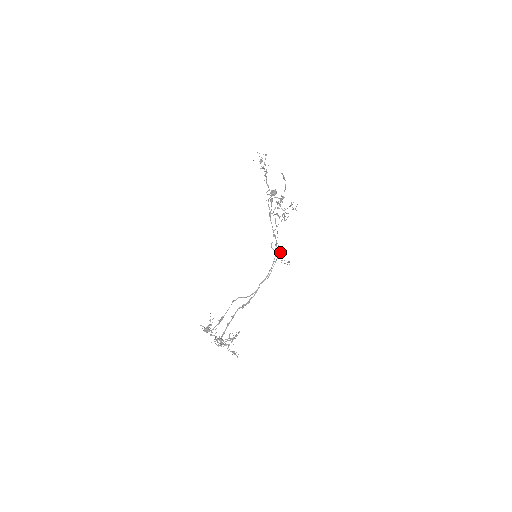
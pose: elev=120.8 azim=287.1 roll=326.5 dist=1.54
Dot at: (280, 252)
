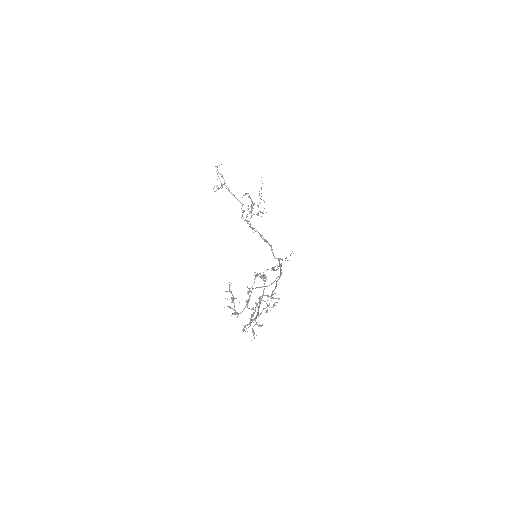
Dot at: (282, 259)
